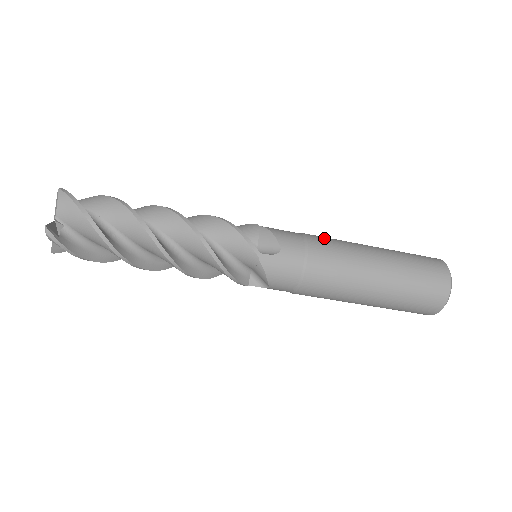
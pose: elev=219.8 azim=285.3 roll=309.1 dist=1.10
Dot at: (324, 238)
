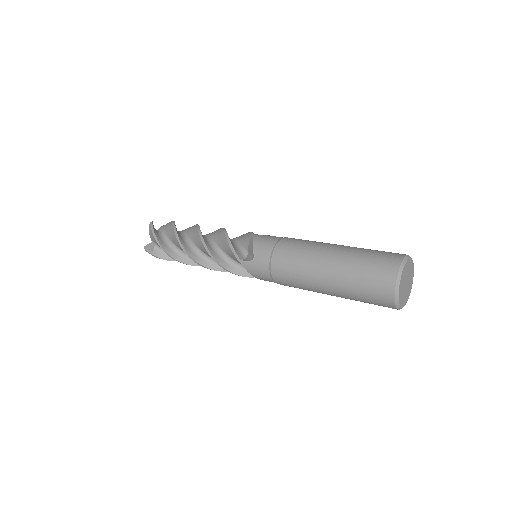
Dot at: (285, 279)
